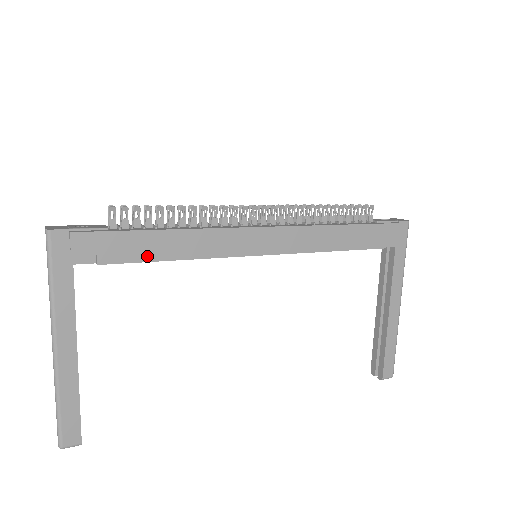
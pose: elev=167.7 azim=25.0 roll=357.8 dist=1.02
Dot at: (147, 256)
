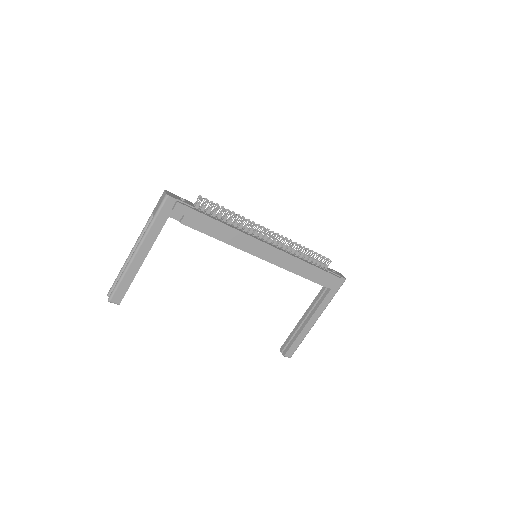
Dot at: (205, 230)
